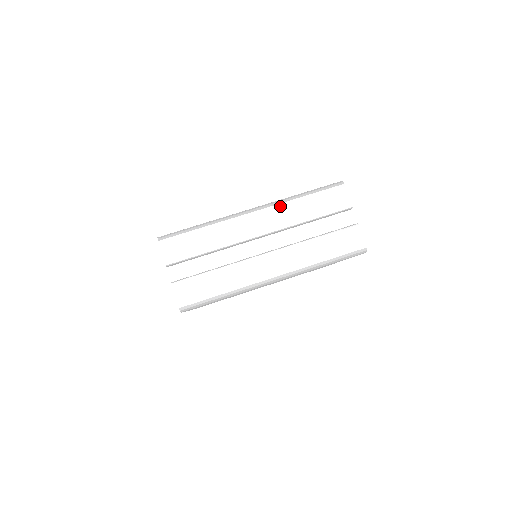
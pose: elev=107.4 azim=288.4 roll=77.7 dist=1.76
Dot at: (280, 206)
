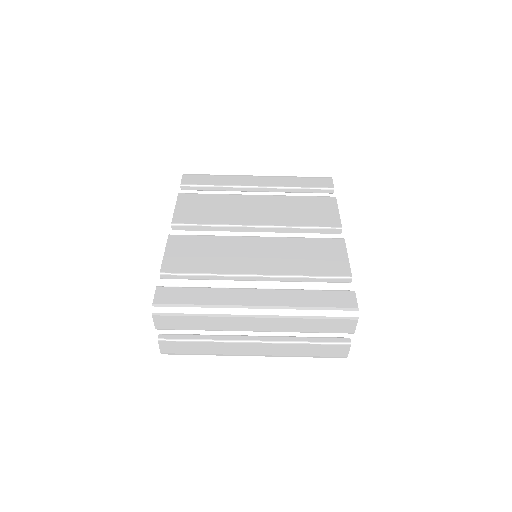
Dot at: (284, 318)
